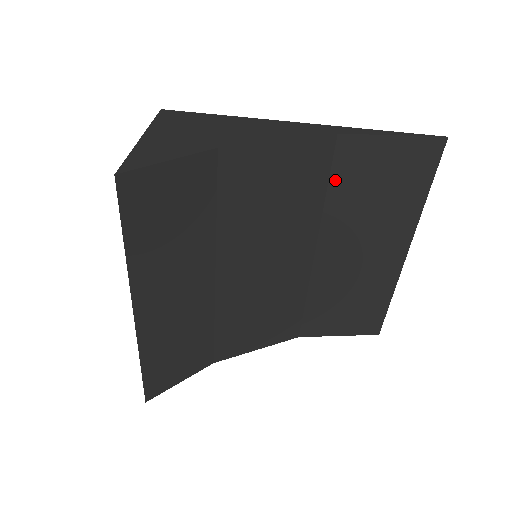
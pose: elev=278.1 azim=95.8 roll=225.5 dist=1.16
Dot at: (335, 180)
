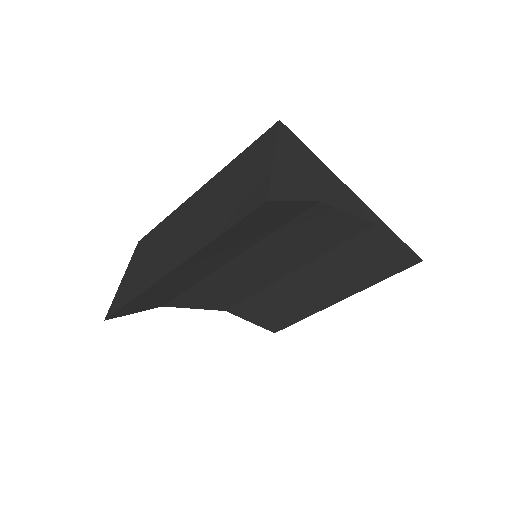
Dot at: (347, 244)
